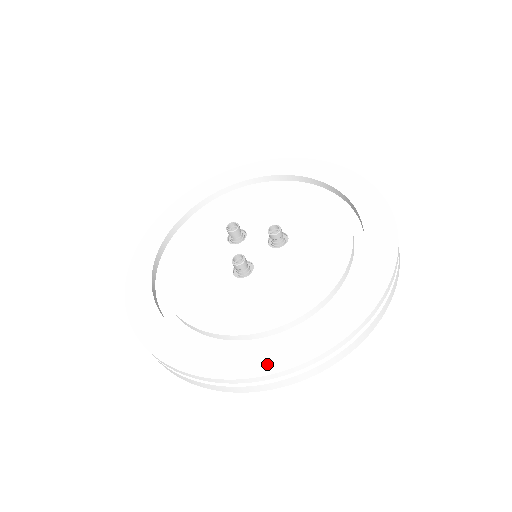
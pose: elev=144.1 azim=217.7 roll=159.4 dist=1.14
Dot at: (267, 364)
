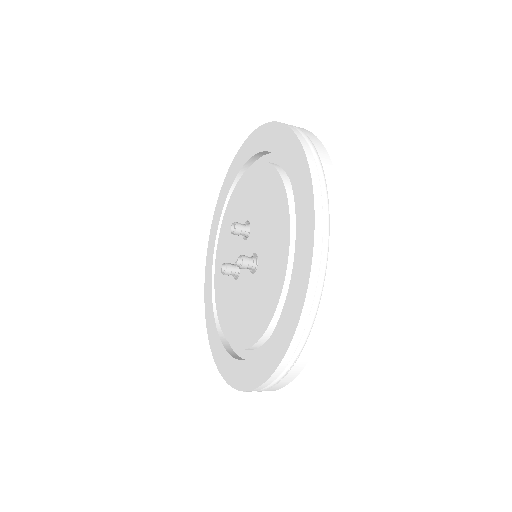
Dot at: (217, 357)
